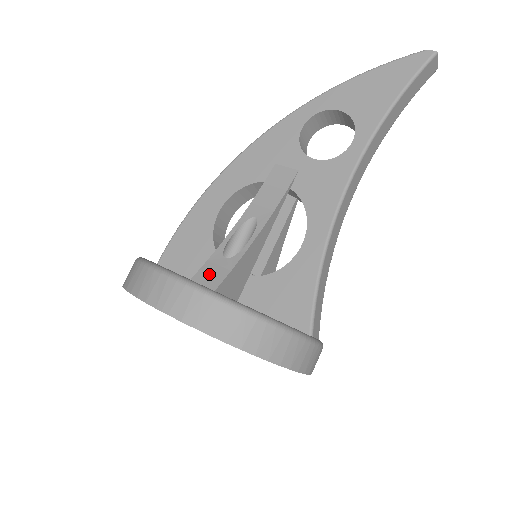
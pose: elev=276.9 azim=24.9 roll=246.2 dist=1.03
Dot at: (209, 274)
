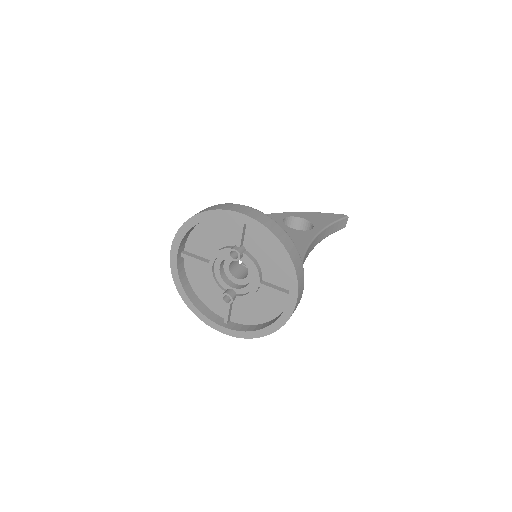
Dot at: occluded
